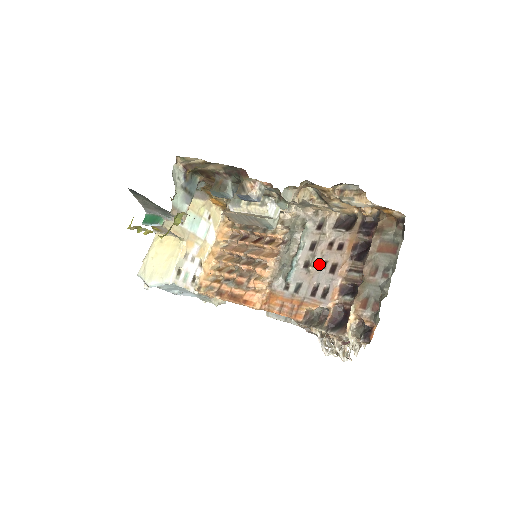
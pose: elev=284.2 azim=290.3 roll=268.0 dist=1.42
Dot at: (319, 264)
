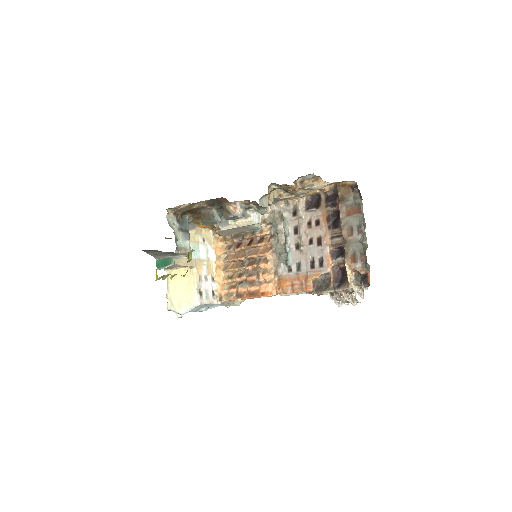
Dot at: (307, 242)
